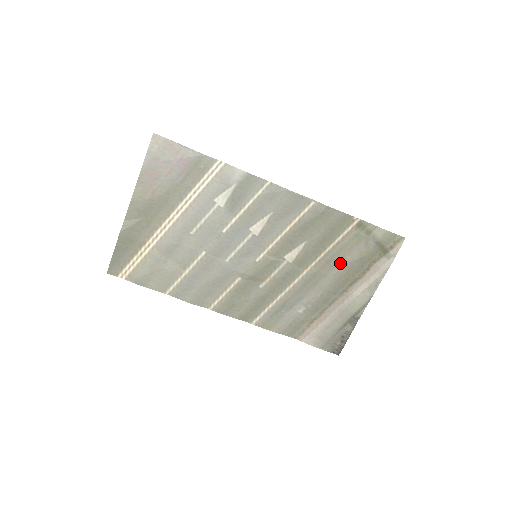
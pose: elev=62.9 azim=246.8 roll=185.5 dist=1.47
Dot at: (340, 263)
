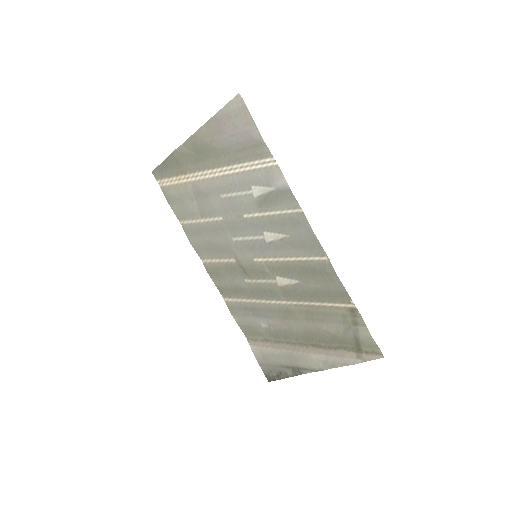
Dot at: (315, 322)
